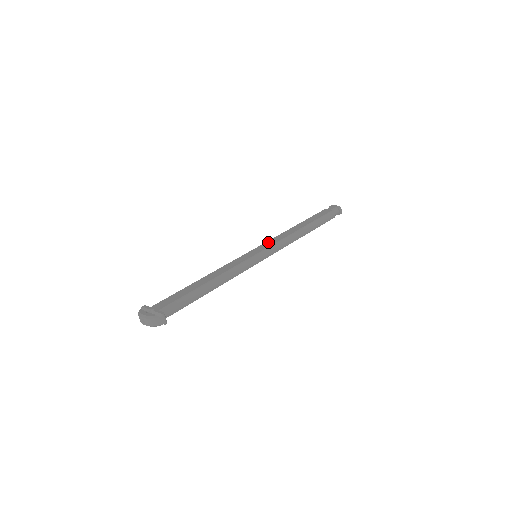
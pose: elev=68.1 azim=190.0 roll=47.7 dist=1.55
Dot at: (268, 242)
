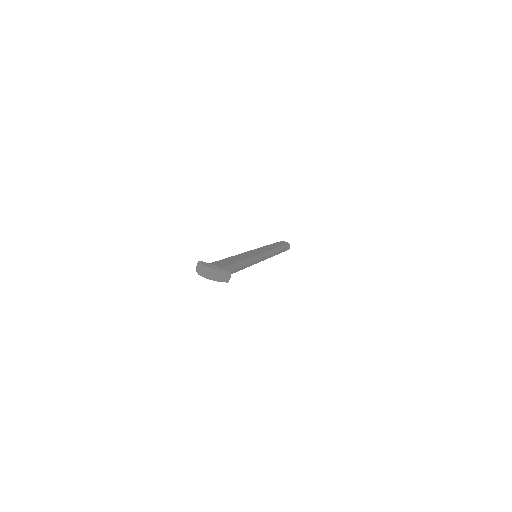
Dot at: (261, 249)
